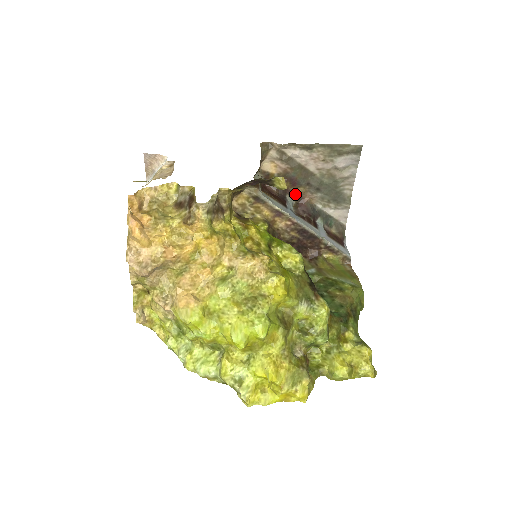
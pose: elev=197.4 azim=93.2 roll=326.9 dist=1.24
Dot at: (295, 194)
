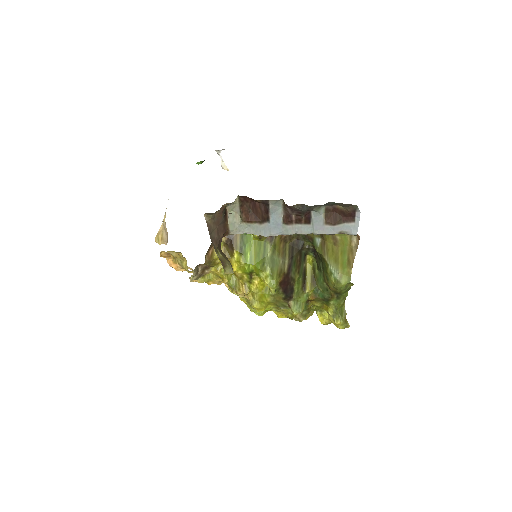
Dot at: occluded
